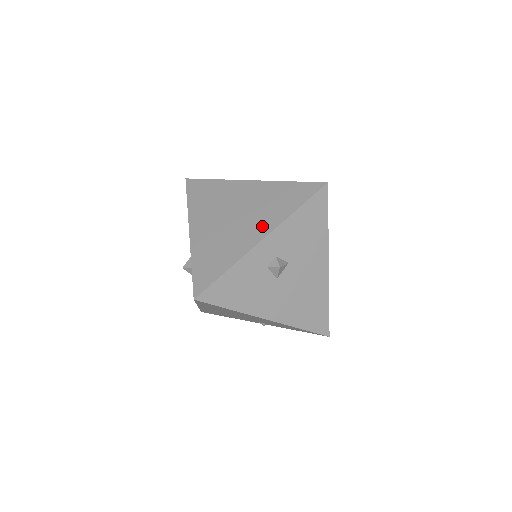
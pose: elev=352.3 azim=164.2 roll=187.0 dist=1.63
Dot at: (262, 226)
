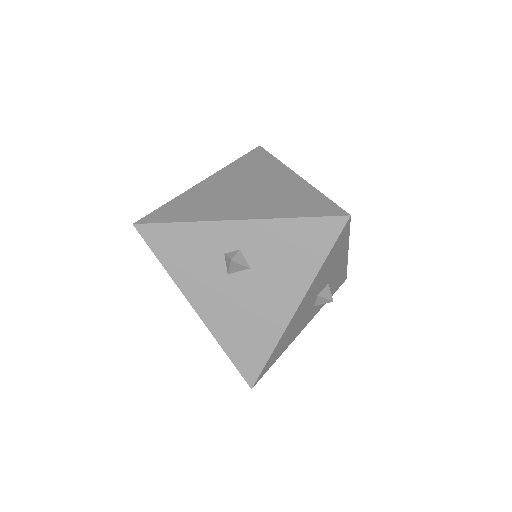
Dot at: (251, 210)
